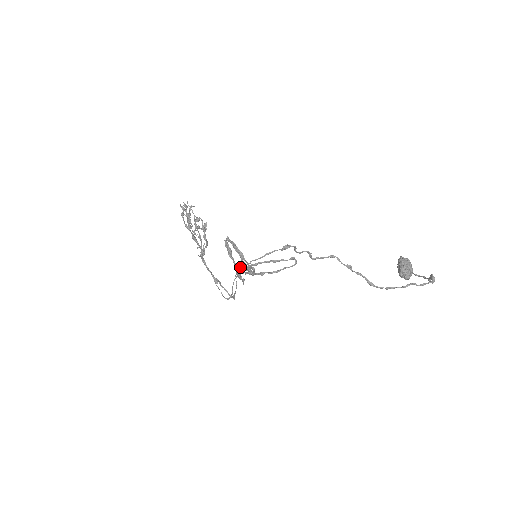
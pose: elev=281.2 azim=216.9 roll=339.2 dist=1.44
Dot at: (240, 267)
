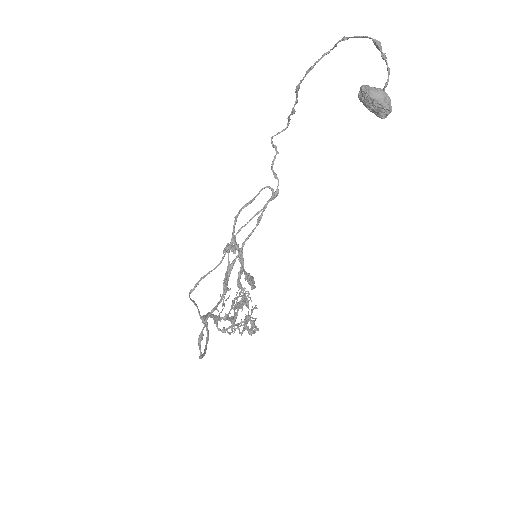
Dot at: occluded
